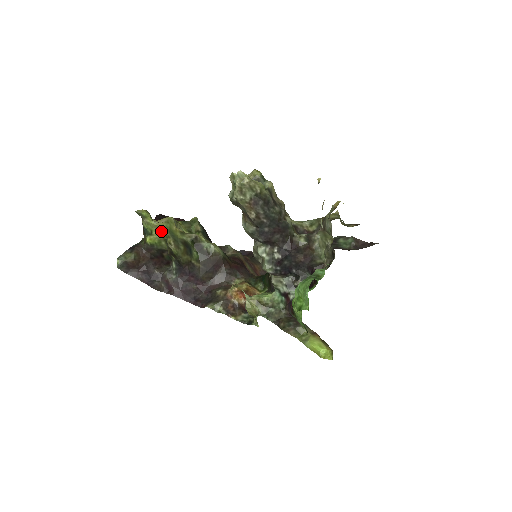
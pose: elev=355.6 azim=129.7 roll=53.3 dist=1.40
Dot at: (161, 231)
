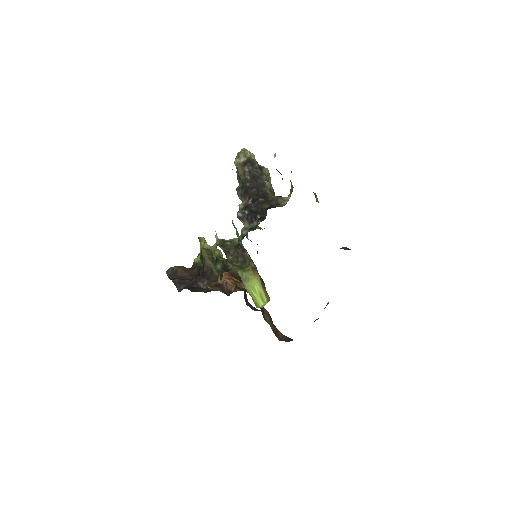
Dot at: occluded
